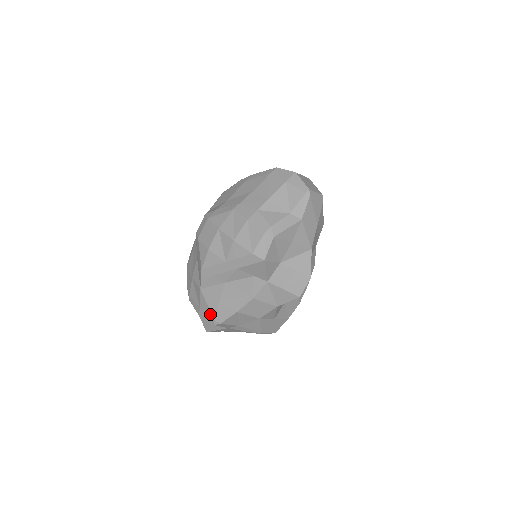
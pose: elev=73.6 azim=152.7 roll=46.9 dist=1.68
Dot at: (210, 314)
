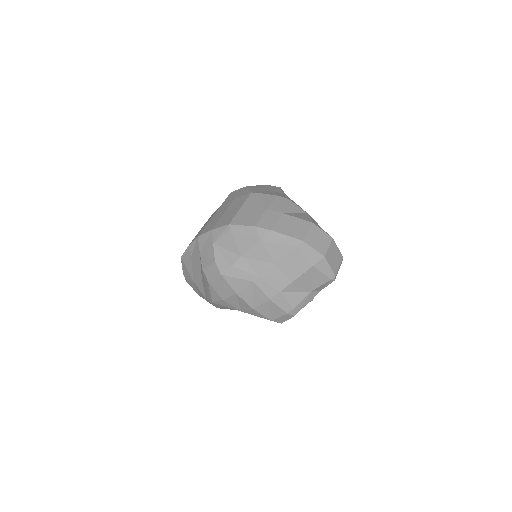
Dot at: (213, 305)
